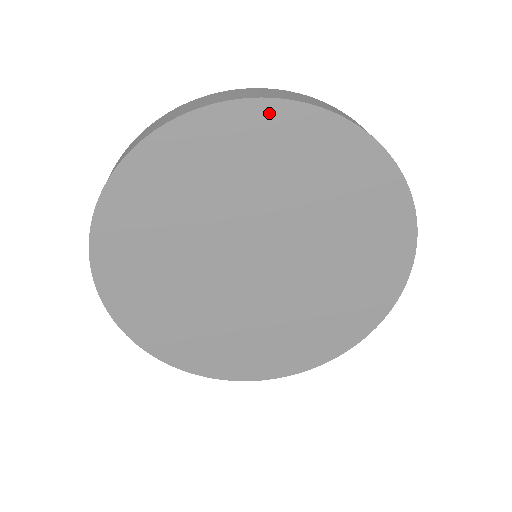
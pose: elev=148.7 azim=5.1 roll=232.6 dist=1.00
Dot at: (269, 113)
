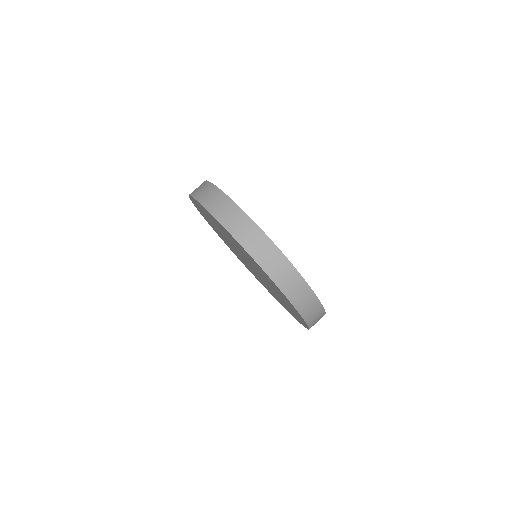
Dot at: (199, 204)
